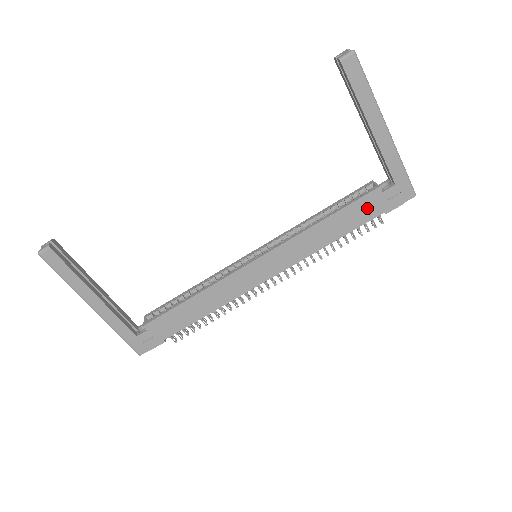
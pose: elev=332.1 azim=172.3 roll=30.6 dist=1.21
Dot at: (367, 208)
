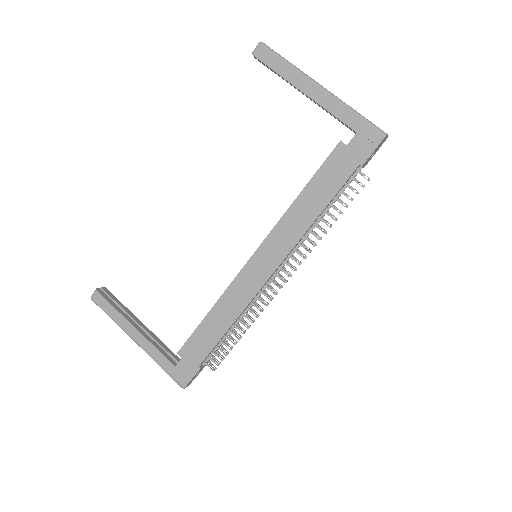
Dot at: (338, 167)
